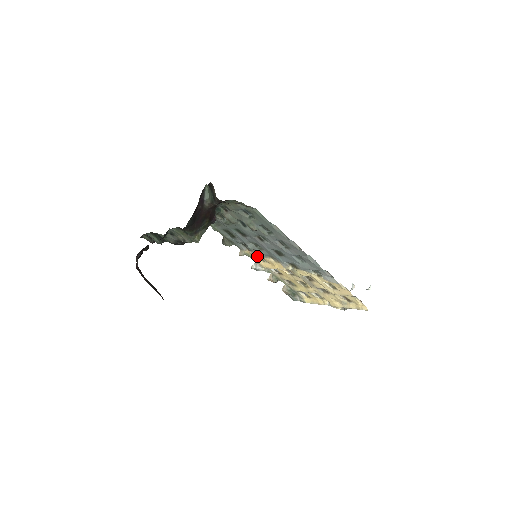
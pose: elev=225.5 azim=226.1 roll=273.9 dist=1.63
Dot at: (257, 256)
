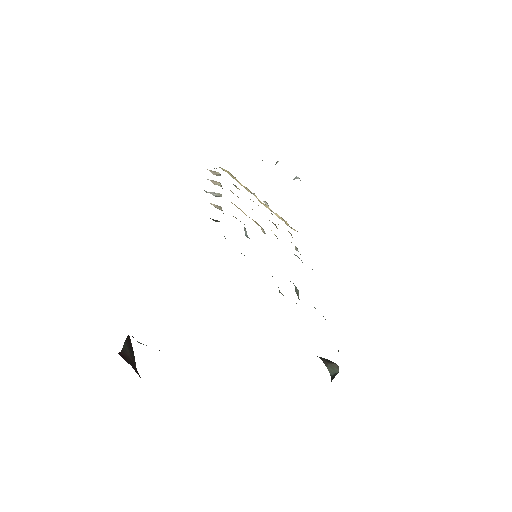
Dot at: occluded
